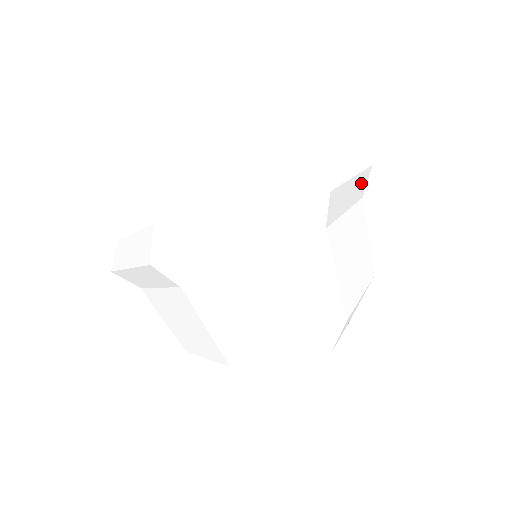
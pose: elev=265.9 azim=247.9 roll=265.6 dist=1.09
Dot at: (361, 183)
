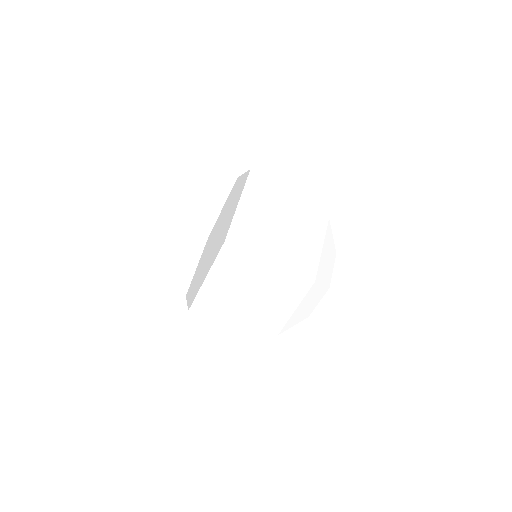
Dot at: (274, 190)
